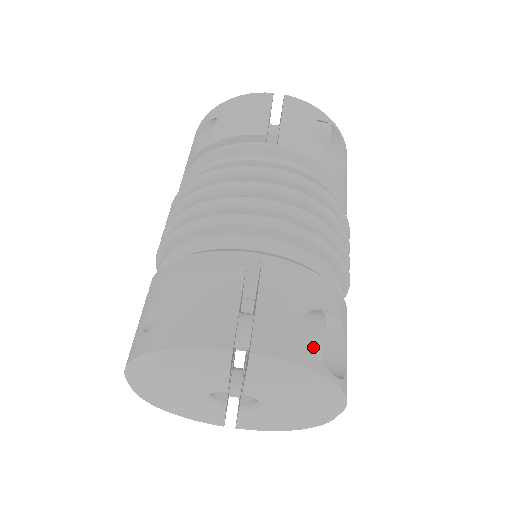
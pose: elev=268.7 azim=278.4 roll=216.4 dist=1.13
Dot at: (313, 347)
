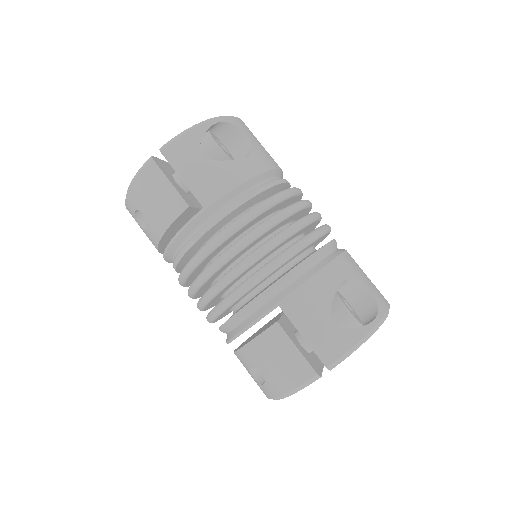
Dot at: (351, 326)
